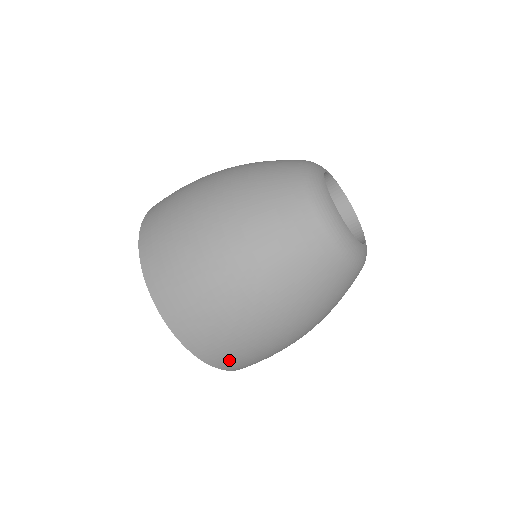
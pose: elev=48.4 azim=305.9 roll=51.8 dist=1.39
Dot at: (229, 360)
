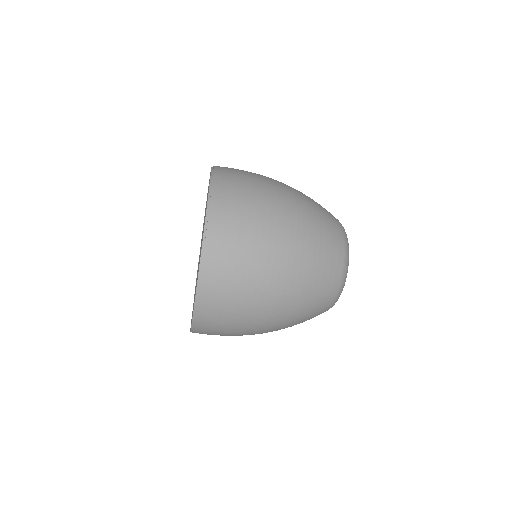
Dot at: (222, 256)
